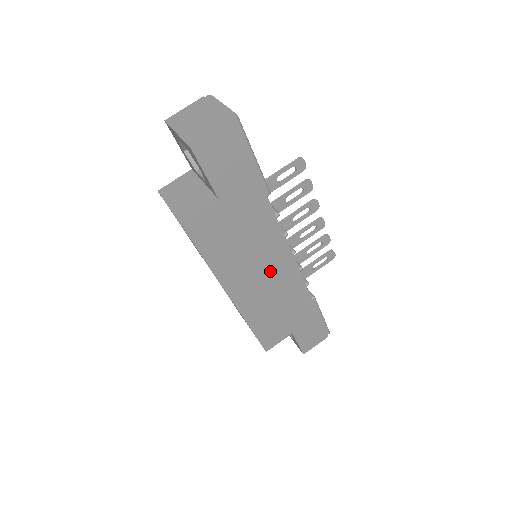
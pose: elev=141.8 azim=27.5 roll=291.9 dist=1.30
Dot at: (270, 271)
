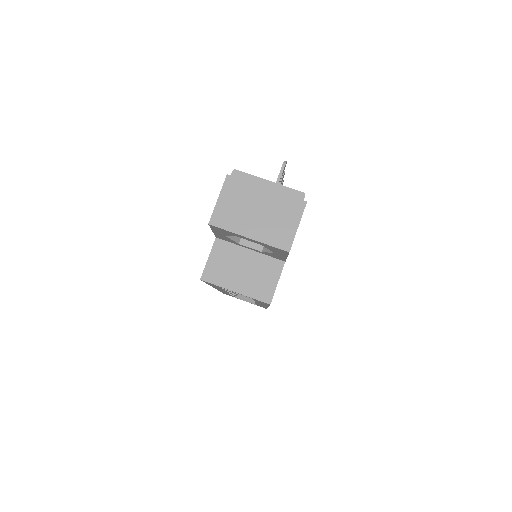
Dot at: occluded
